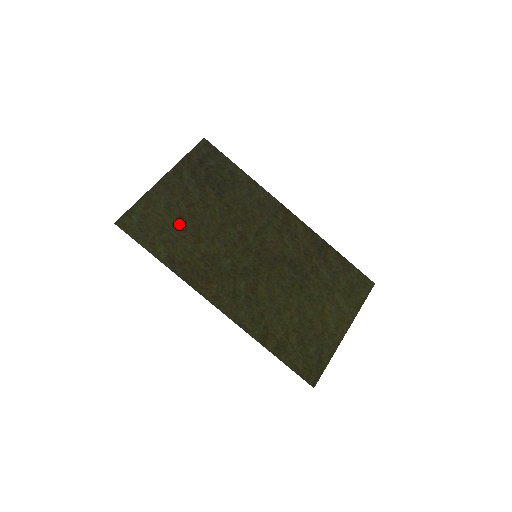
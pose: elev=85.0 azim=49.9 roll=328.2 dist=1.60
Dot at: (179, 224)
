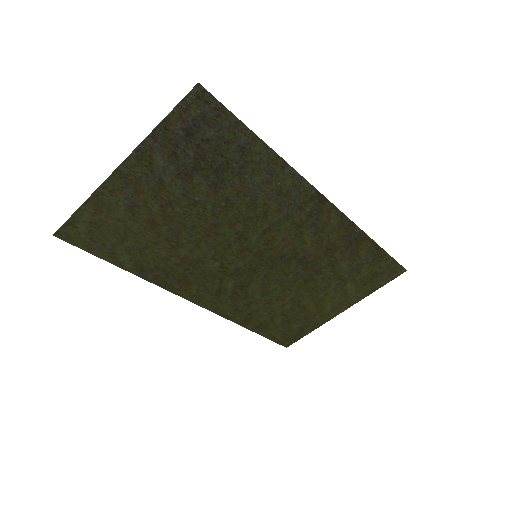
Dot at: (149, 229)
